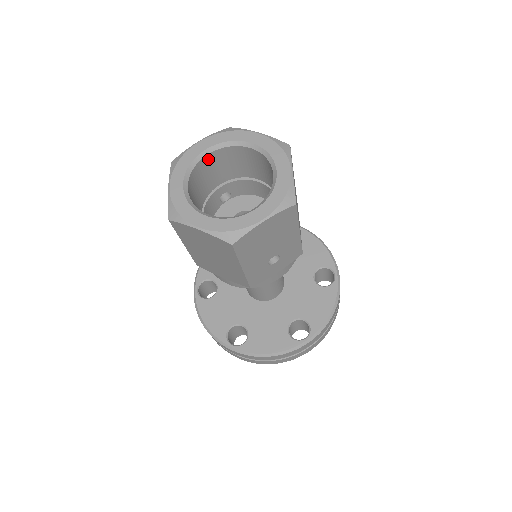
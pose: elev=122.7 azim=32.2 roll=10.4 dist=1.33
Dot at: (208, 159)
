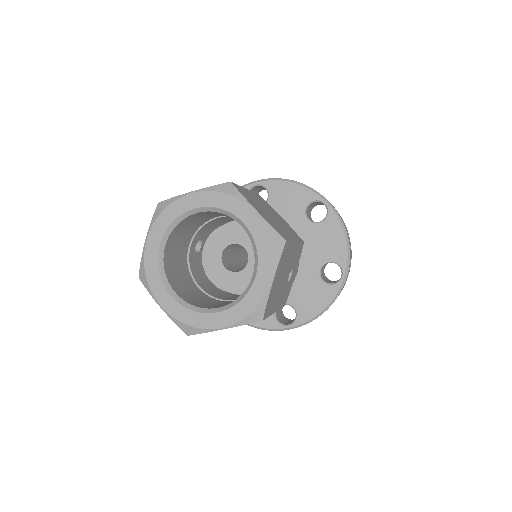
Dot at: (167, 249)
